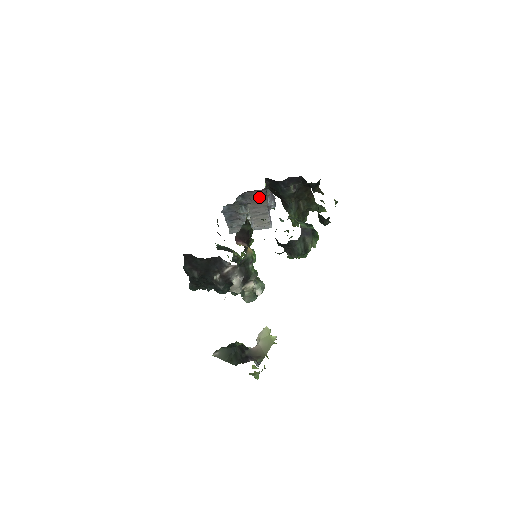
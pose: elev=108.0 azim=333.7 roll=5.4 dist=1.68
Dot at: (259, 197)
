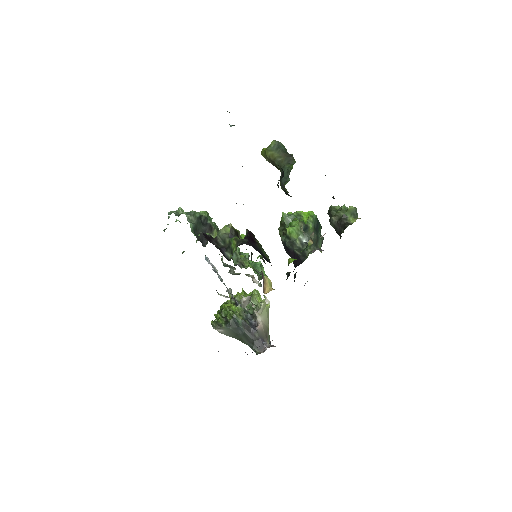
Dot at: occluded
